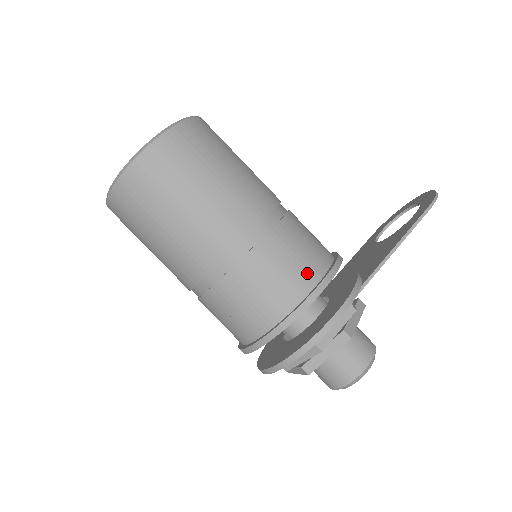
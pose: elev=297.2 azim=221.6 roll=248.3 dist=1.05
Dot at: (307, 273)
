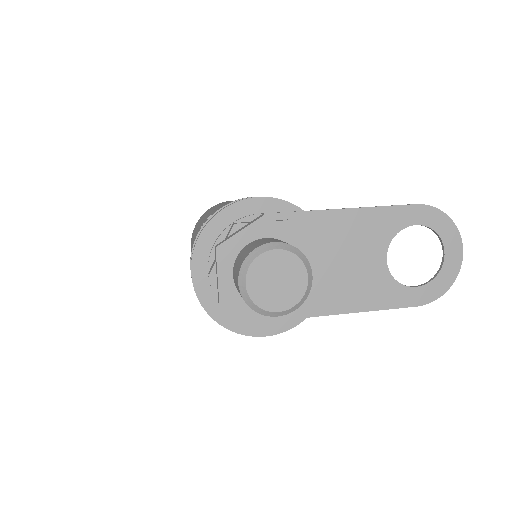
Dot at: occluded
